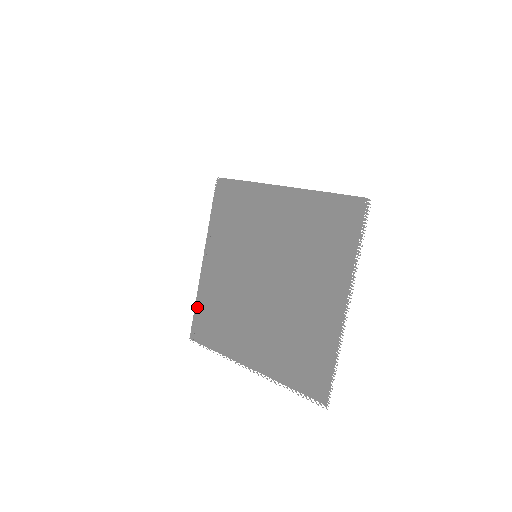
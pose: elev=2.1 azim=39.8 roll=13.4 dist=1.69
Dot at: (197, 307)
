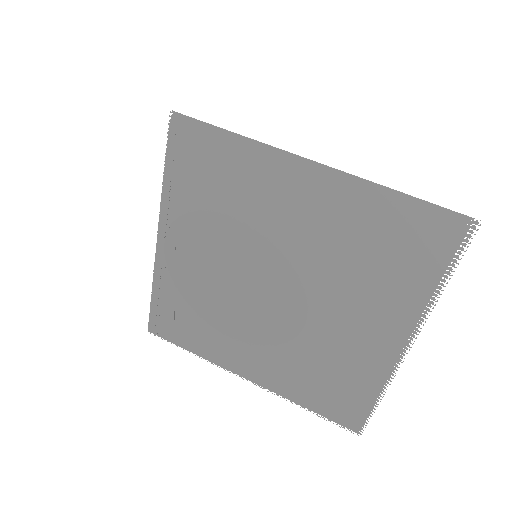
Dot at: (155, 299)
